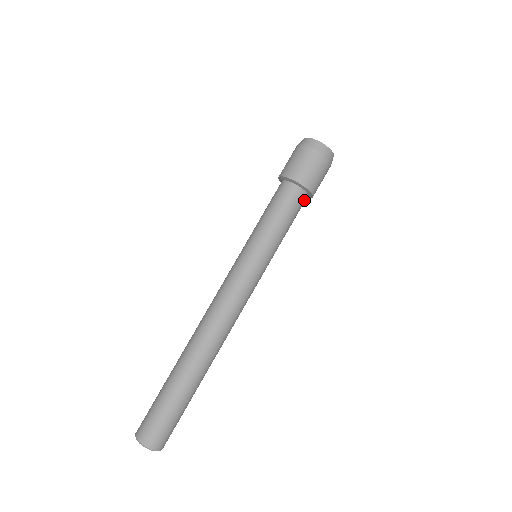
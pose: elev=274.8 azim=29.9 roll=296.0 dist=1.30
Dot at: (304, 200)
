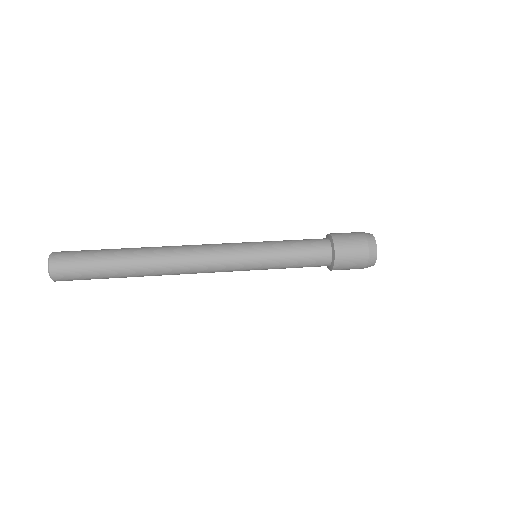
Dot at: (325, 259)
